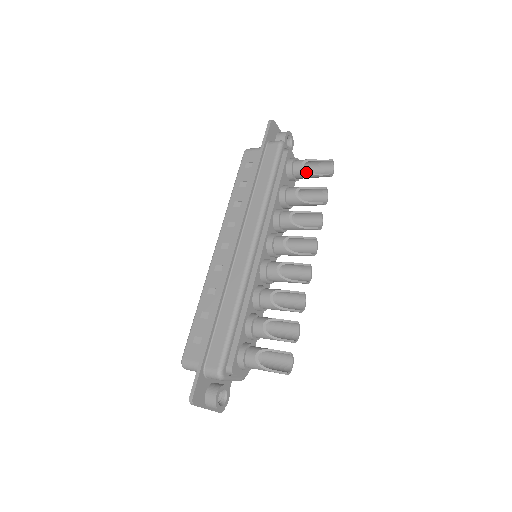
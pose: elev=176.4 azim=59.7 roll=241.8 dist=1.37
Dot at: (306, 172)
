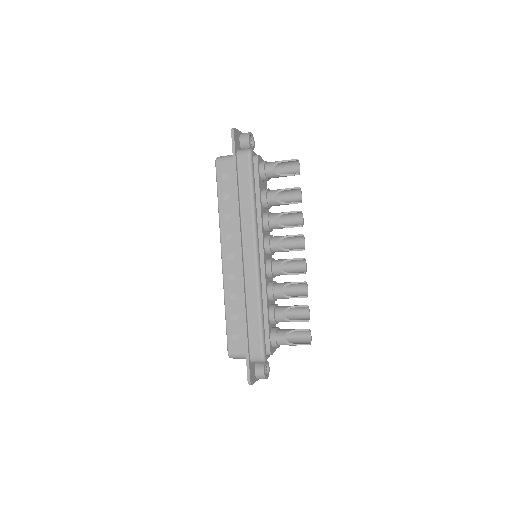
Dot at: (278, 175)
